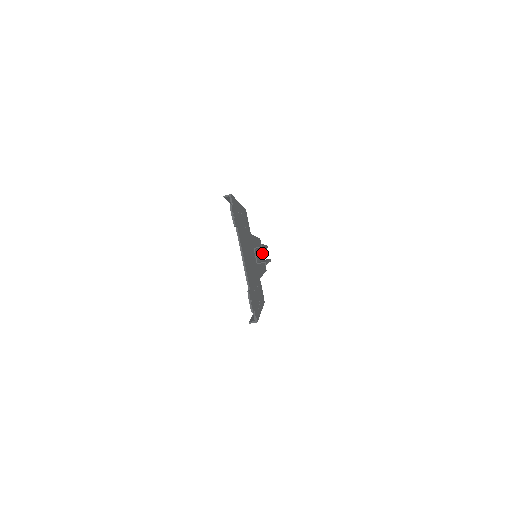
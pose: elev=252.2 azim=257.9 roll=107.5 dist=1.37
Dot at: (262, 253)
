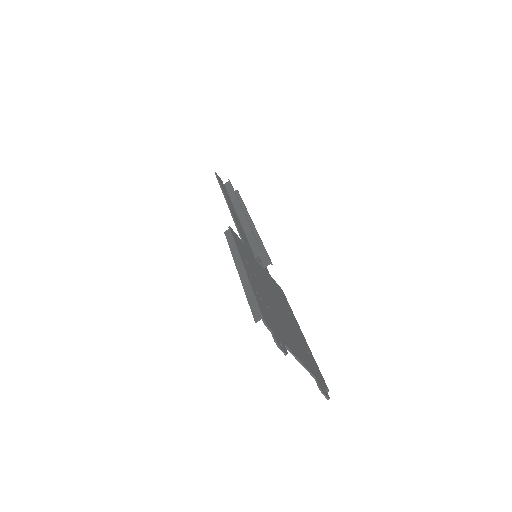
Dot at: occluded
